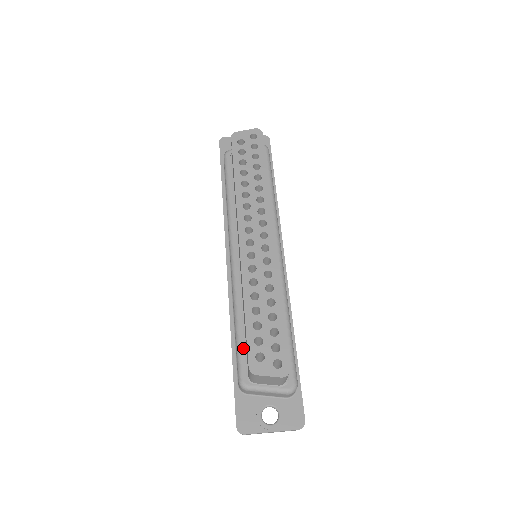
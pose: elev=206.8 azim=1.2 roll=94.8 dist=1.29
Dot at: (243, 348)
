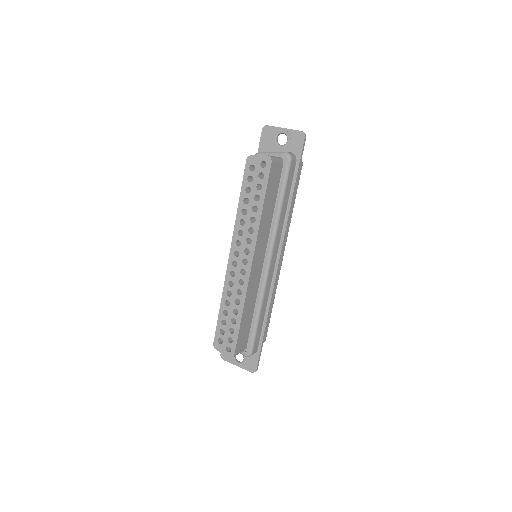
Dot at: occluded
